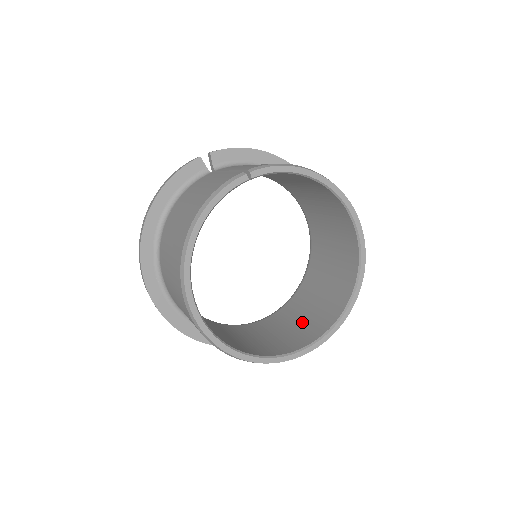
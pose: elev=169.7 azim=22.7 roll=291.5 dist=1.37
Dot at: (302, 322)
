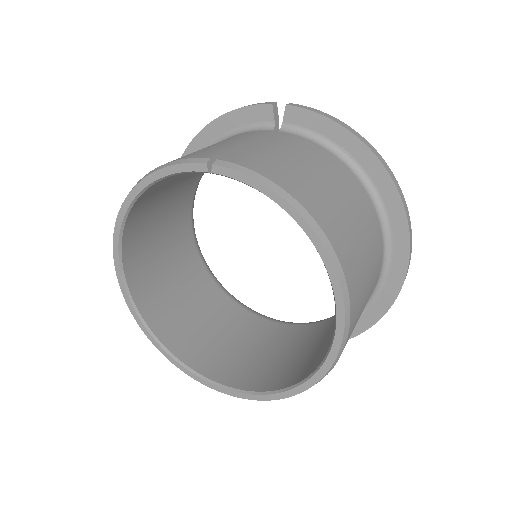
Dot at: (263, 357)
